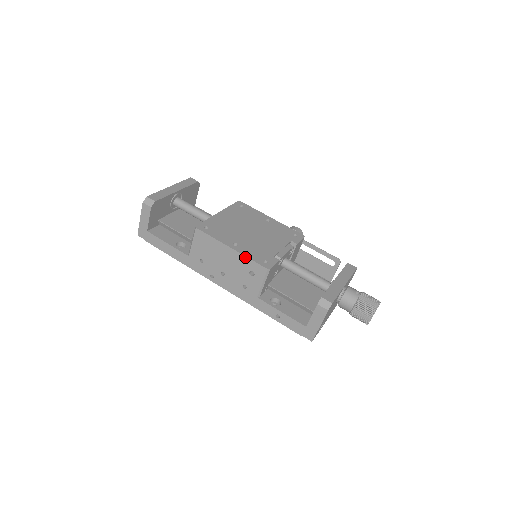
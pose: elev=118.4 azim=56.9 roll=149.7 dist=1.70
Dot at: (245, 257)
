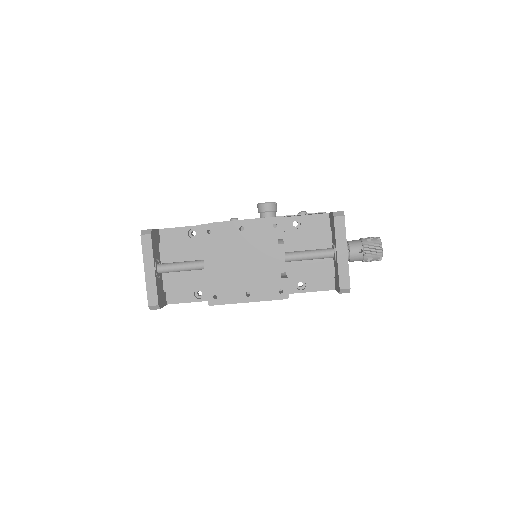
Dot at: occluded
